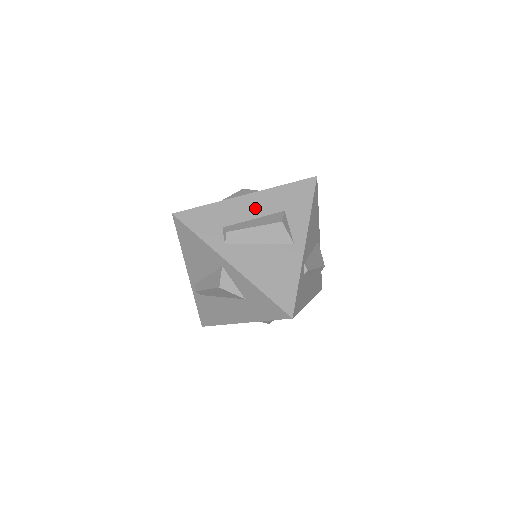
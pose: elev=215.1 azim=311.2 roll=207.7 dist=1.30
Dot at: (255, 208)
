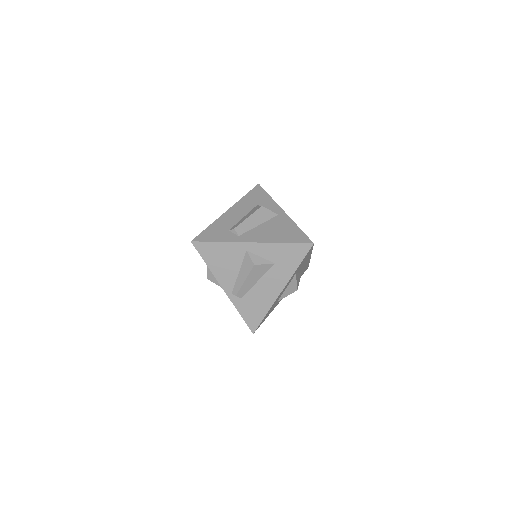
Dot at: (239, 213)
